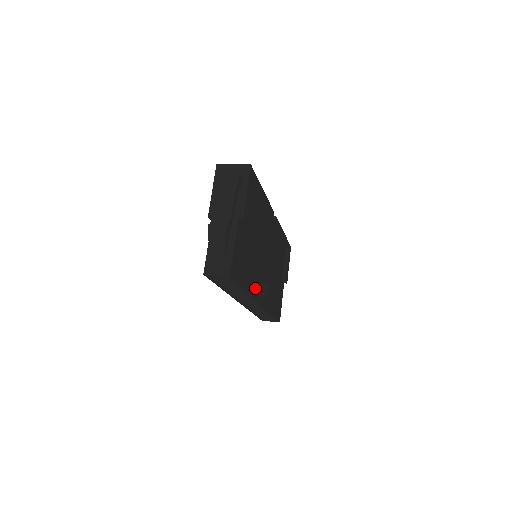
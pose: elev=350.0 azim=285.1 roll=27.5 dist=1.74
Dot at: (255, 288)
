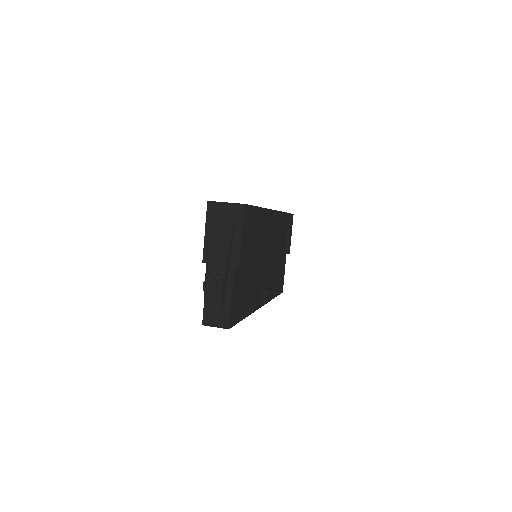
Dot at: (256, 301)
